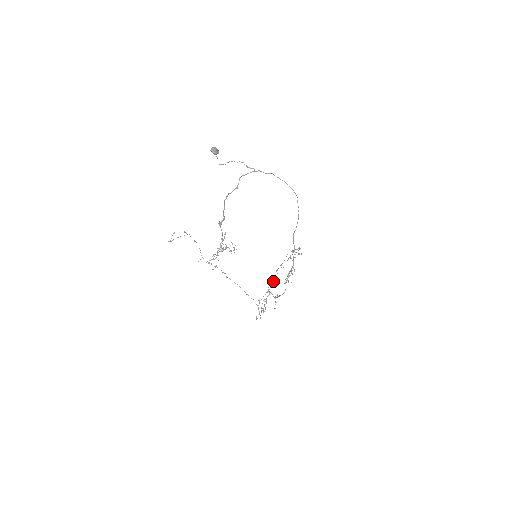
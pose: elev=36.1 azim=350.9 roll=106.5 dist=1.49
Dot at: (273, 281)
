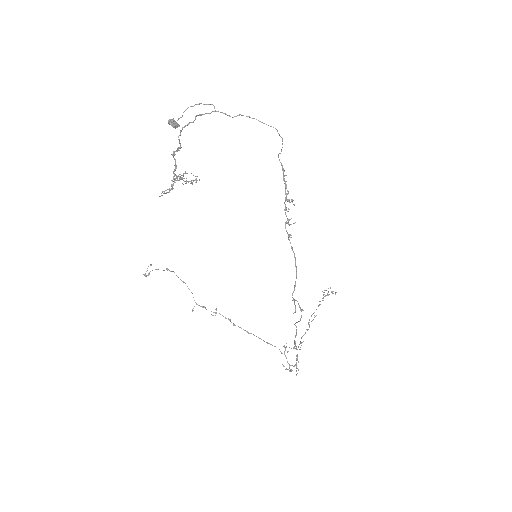
Dot at: (305, 333)
